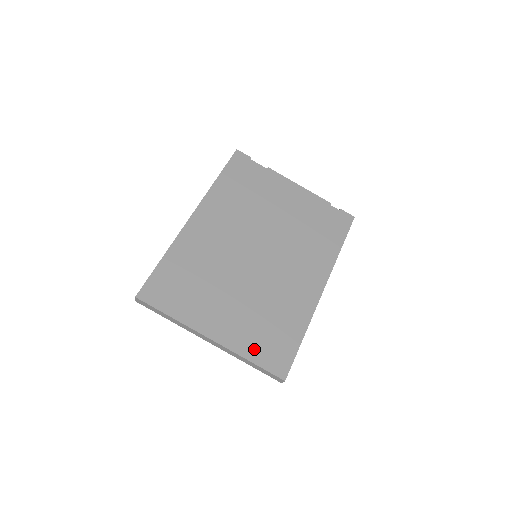
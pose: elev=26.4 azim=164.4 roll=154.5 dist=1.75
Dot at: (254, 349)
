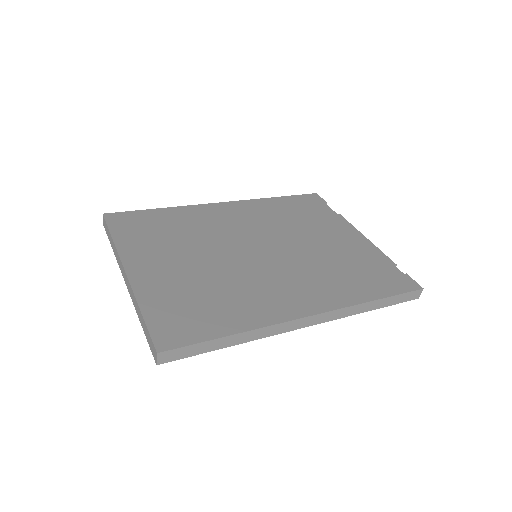
Dot at: (159, 305)
